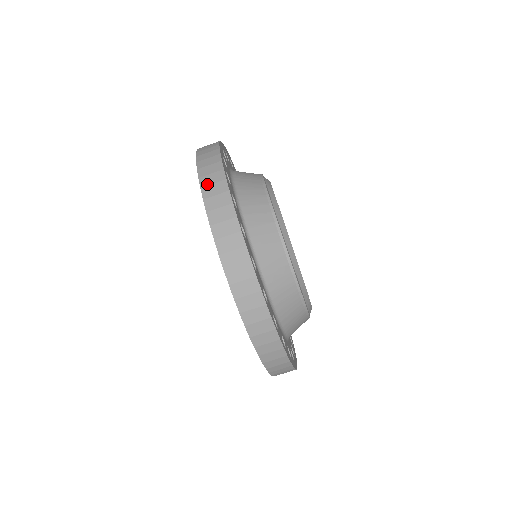
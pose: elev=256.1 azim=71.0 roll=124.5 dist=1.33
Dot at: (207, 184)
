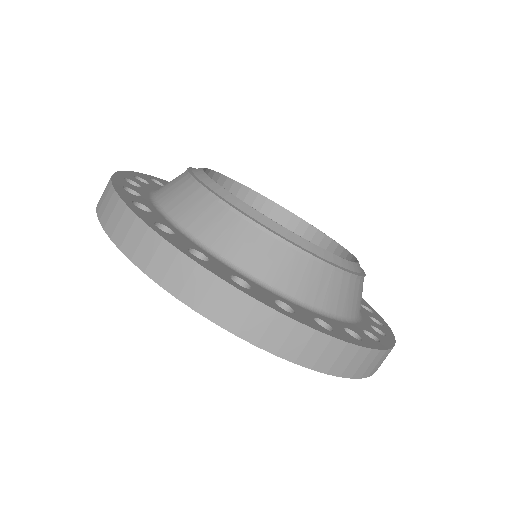
Dot at: occluded
